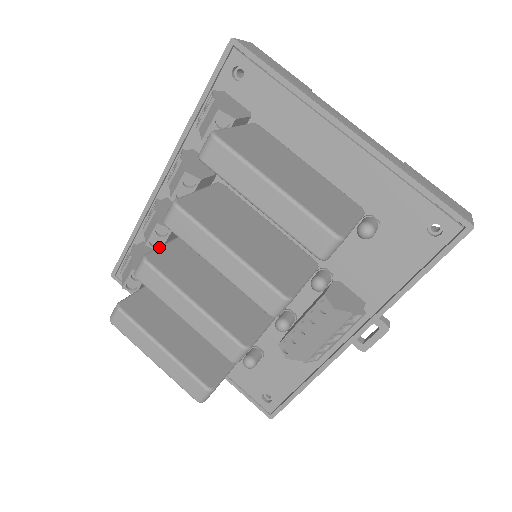
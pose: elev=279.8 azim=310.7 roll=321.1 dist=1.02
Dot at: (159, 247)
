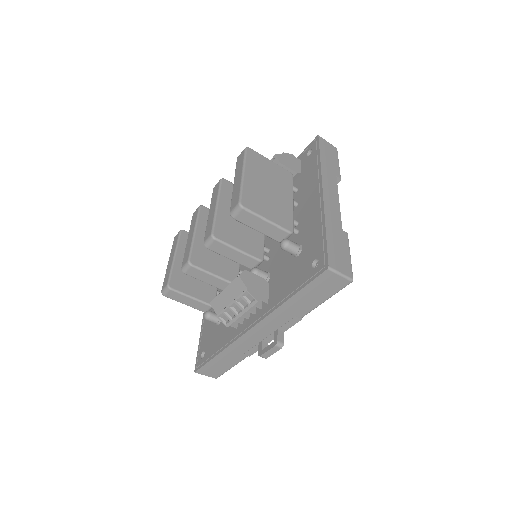
Dot at: occluded
